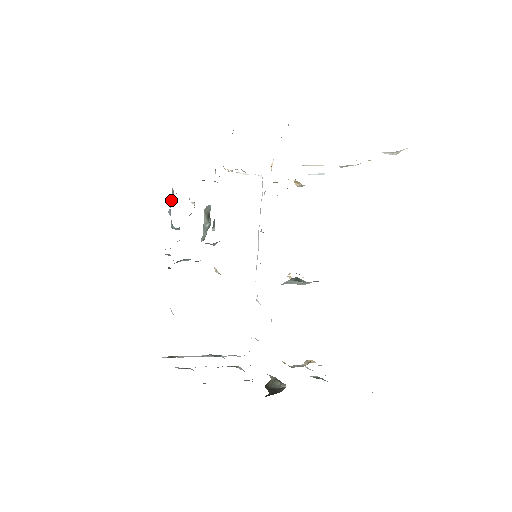
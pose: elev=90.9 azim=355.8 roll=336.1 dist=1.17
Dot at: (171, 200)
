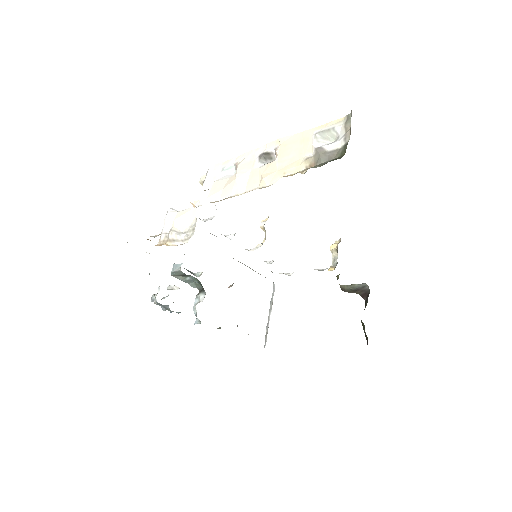
Dot at: occluded
